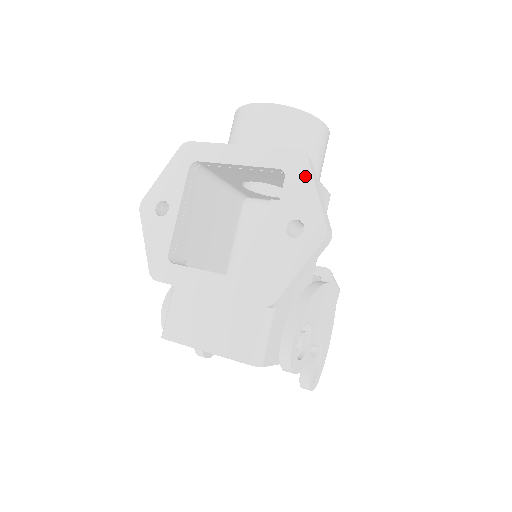
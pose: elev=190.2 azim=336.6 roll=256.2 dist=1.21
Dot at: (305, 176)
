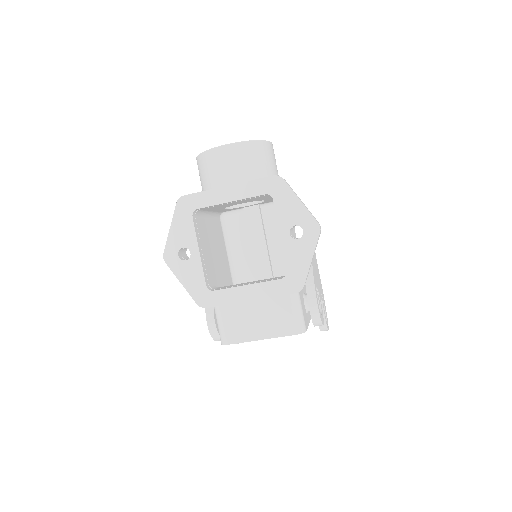
Dot at: (288, 193)
